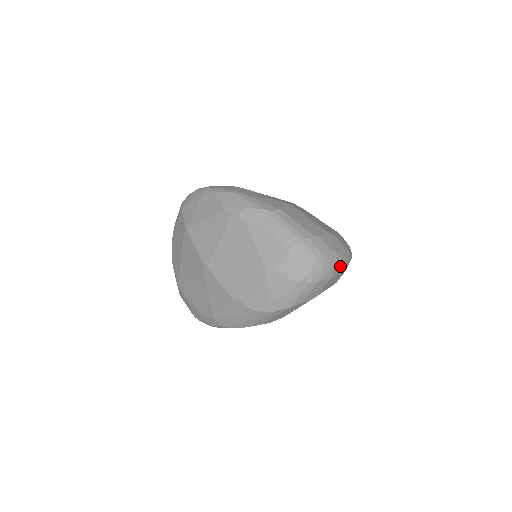
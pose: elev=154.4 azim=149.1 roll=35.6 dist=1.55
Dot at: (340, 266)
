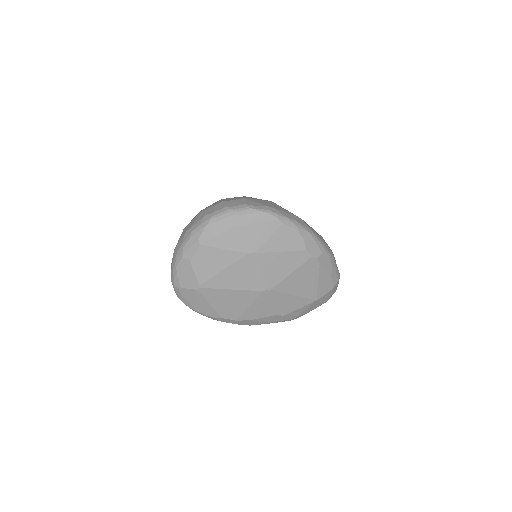
Dot at: occluded
